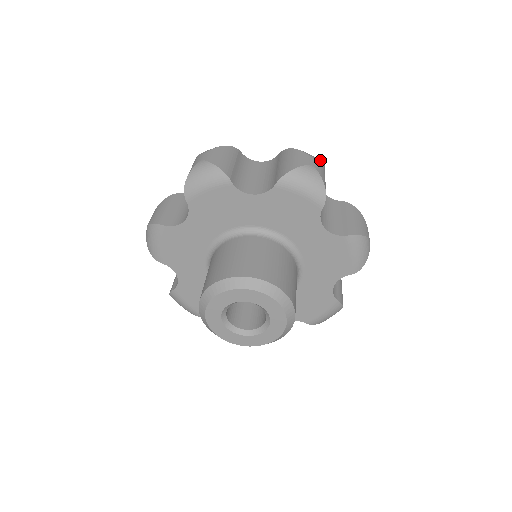
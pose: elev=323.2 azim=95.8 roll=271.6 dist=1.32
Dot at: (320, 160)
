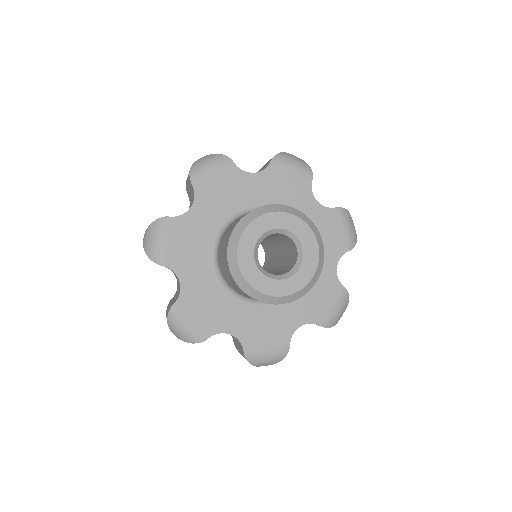
Dot at: occluded
